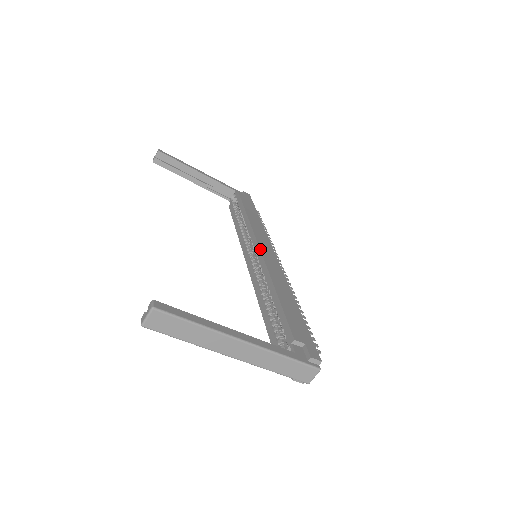
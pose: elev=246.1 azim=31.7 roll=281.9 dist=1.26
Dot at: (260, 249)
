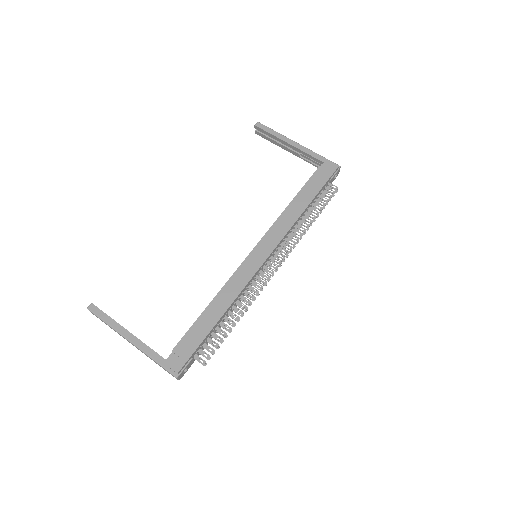
Dot at: (248, 255)
